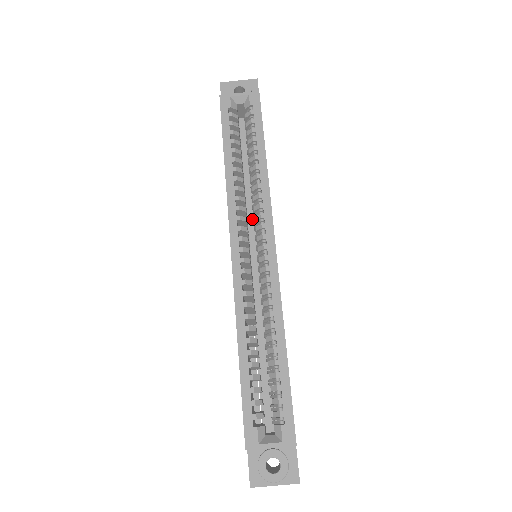
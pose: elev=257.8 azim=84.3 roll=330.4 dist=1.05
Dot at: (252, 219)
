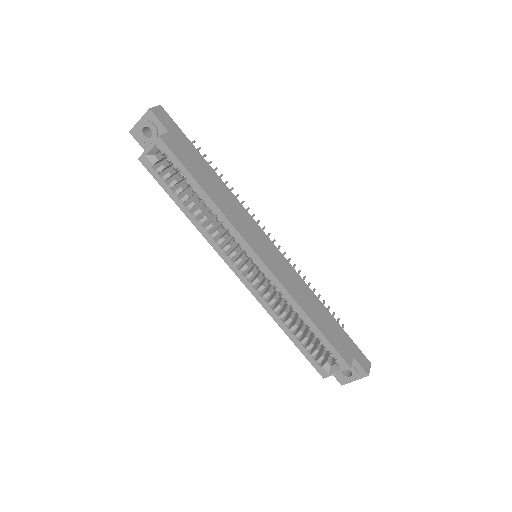
Dot at: occluded
